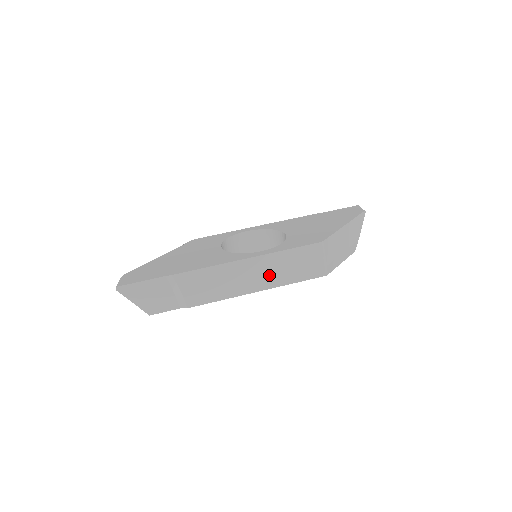
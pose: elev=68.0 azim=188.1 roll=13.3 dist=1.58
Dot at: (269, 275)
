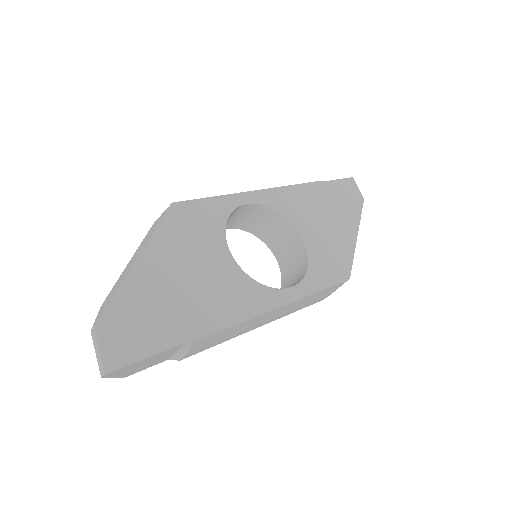
Dot at: (284, 313)
